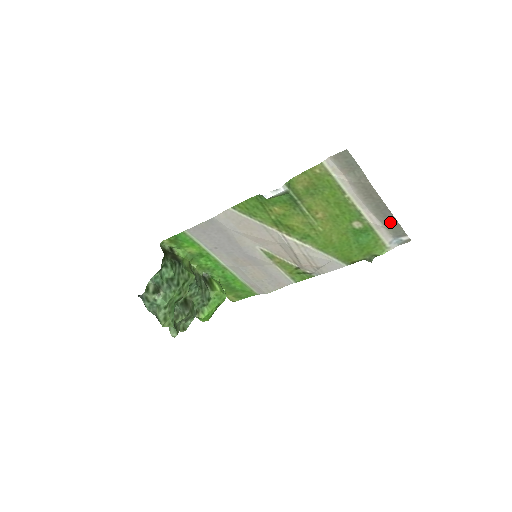
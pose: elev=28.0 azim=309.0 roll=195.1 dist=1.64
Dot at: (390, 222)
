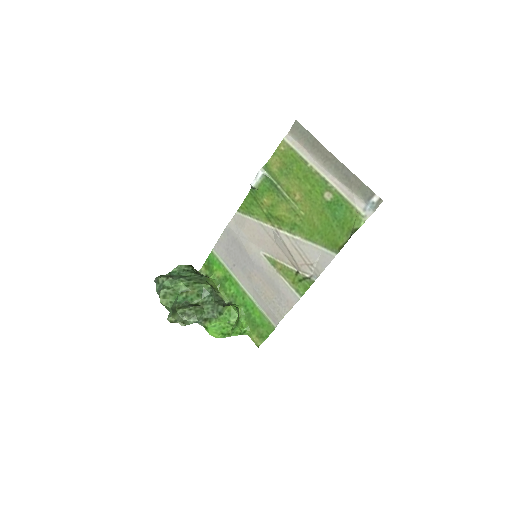
Dot at: (354, 183)
